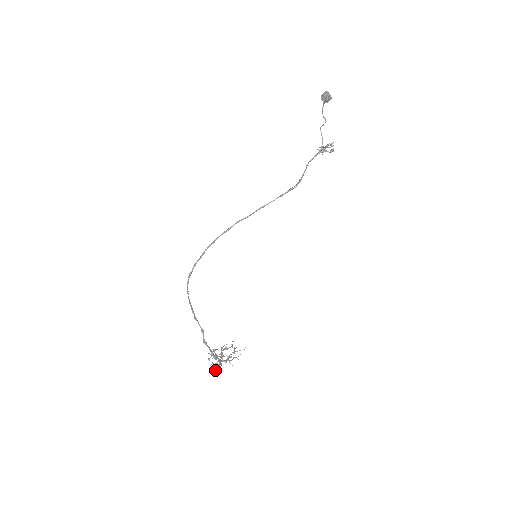
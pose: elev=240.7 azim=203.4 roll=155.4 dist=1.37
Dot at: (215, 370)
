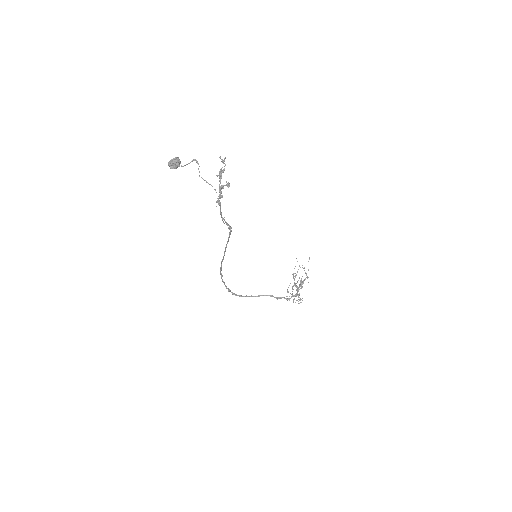
Dot at: occluded
